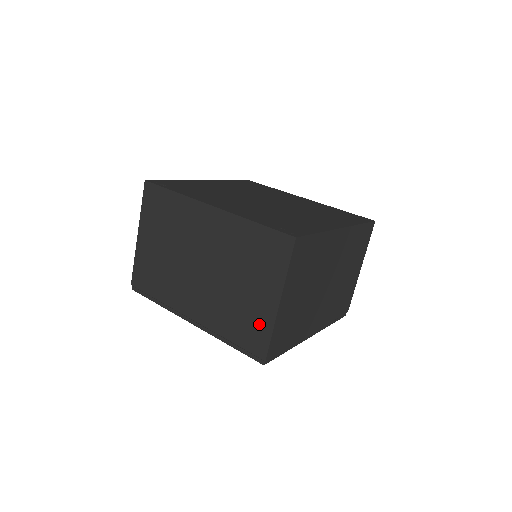
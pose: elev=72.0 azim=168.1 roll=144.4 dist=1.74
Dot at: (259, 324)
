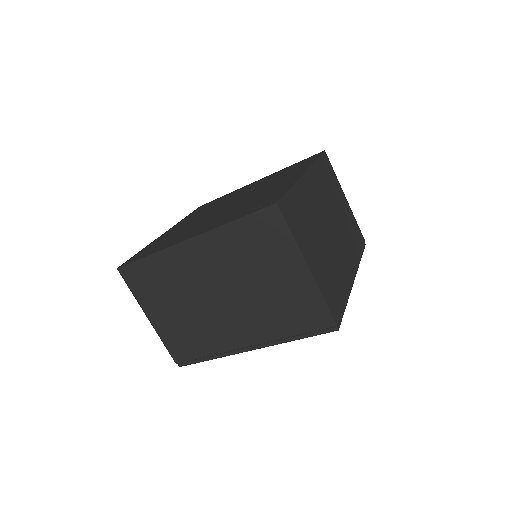
Dot at: (306, 300)
